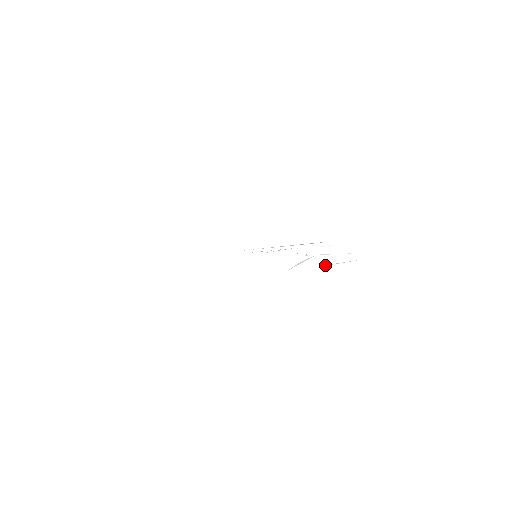
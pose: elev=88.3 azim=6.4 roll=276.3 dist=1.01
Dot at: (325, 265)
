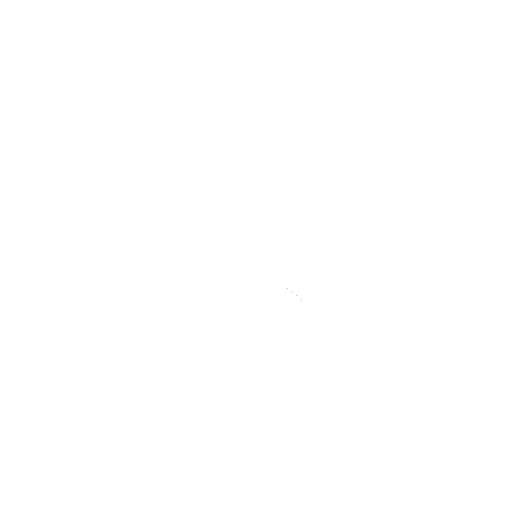
Dot at: occluded
